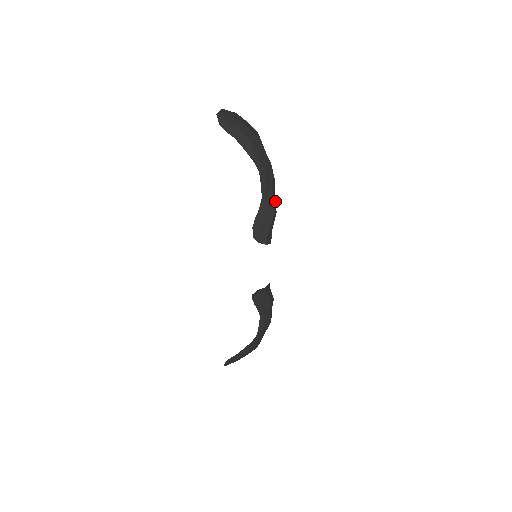
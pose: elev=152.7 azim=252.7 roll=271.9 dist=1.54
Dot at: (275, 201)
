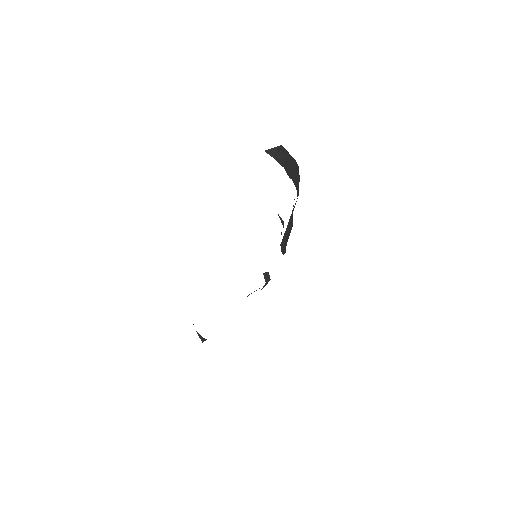
Dot at: occluded
